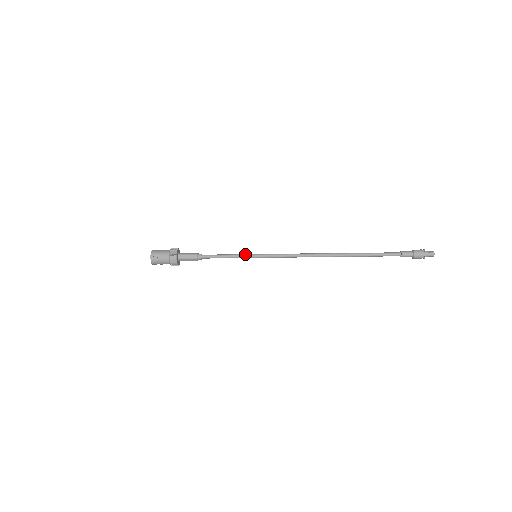
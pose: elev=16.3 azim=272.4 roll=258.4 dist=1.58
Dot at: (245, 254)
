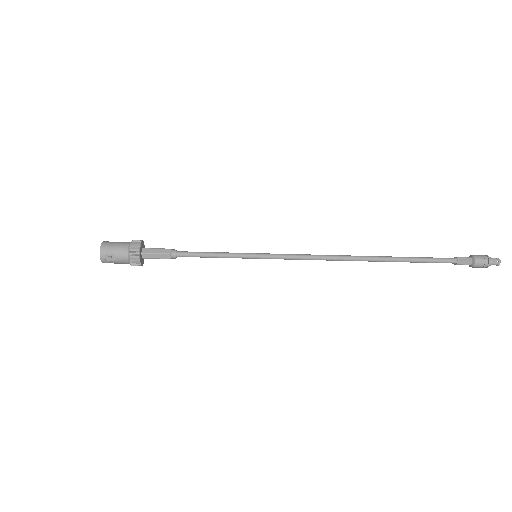
Dot at: (240, 254)
